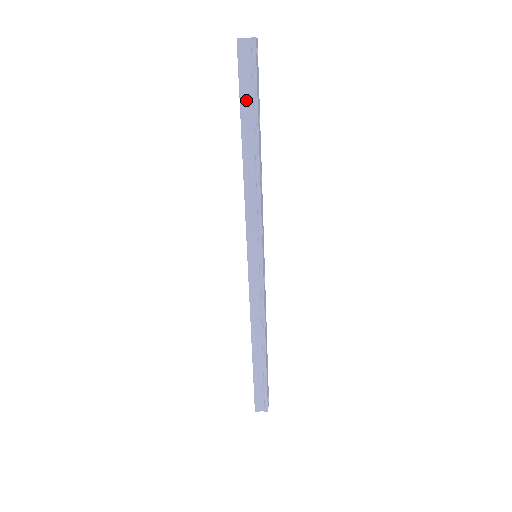
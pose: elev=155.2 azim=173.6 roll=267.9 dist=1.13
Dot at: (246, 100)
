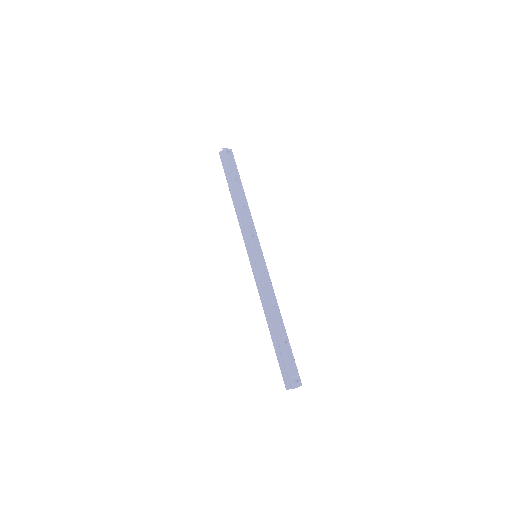
Dot at: (228, 175)
